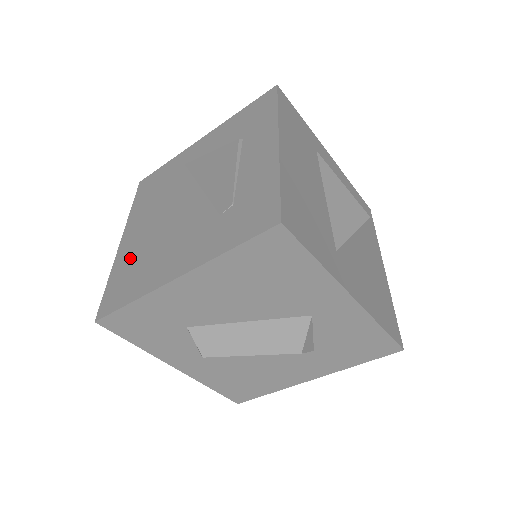
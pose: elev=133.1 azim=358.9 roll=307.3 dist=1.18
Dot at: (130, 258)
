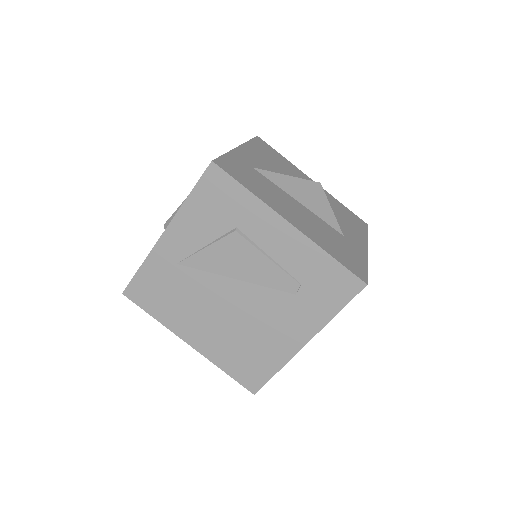
Dot at: (227, 351)
